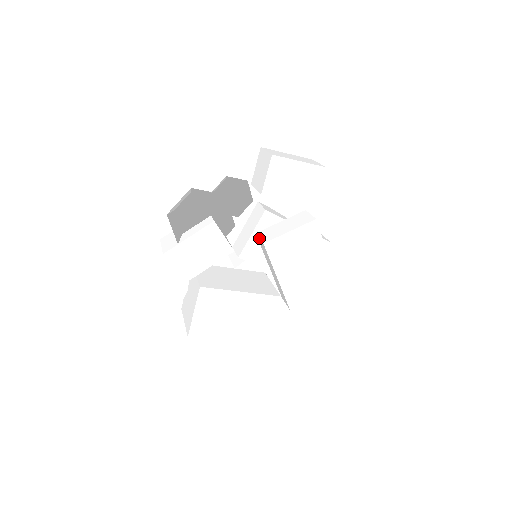
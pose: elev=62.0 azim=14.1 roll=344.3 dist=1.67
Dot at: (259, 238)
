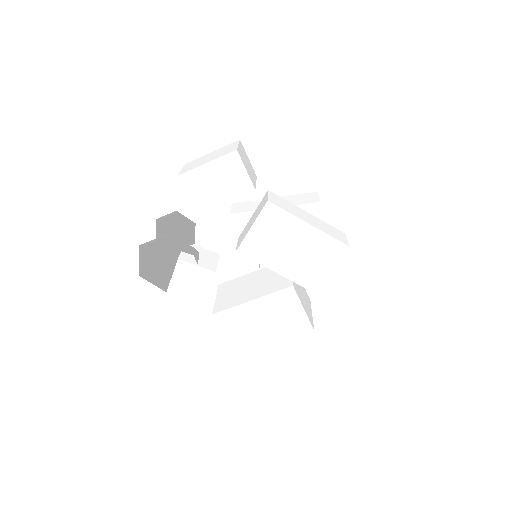
Dot at: occluded
